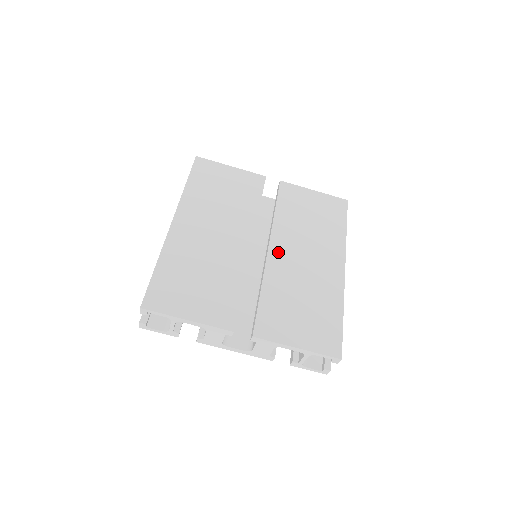
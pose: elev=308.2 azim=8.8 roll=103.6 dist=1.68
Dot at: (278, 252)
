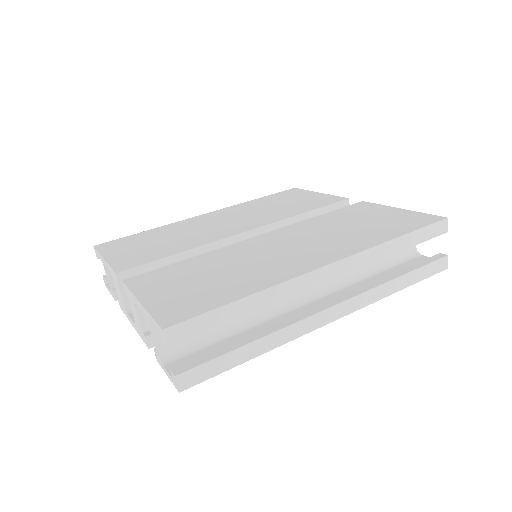
Dot at: (263, 239)
